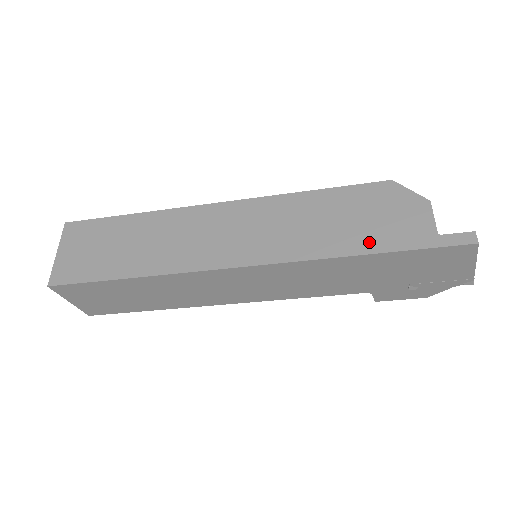
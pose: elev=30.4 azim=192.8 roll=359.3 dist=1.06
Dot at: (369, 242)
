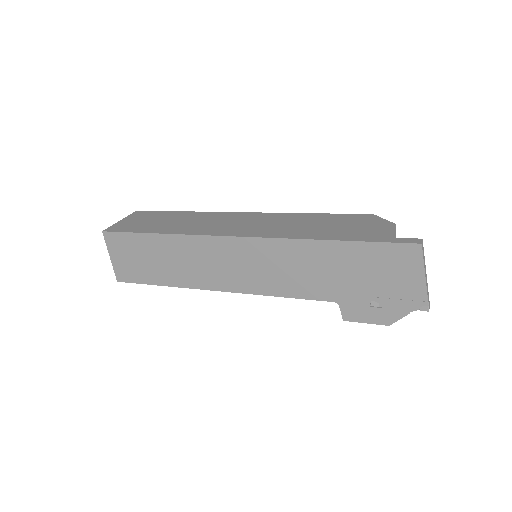
Dot at: (337, 235)
